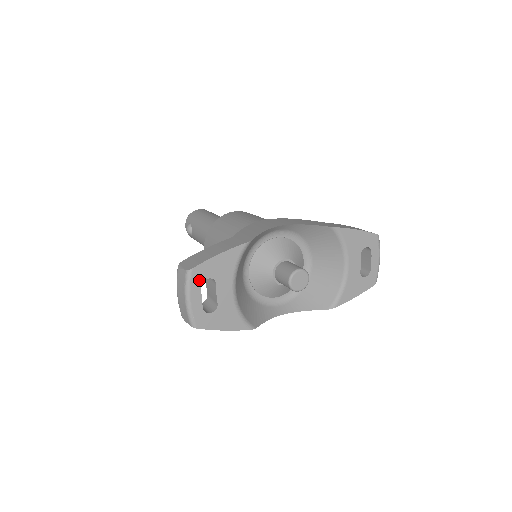
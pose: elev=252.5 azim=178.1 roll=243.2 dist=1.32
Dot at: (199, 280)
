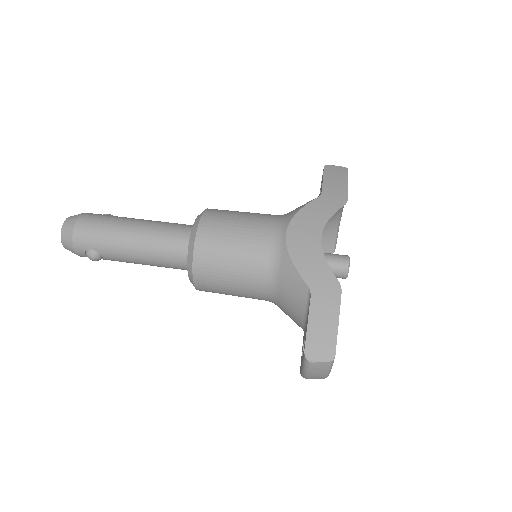
Dot at: occluded
